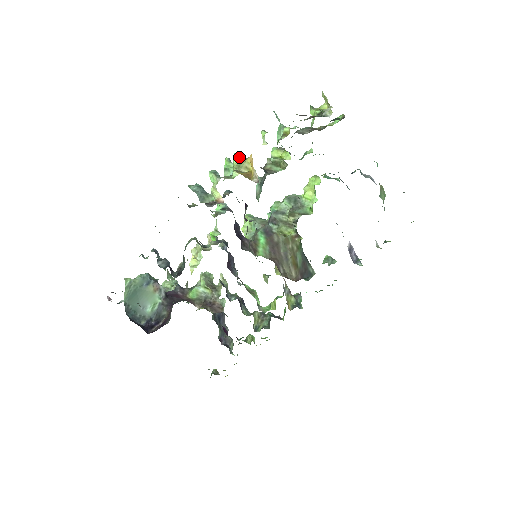
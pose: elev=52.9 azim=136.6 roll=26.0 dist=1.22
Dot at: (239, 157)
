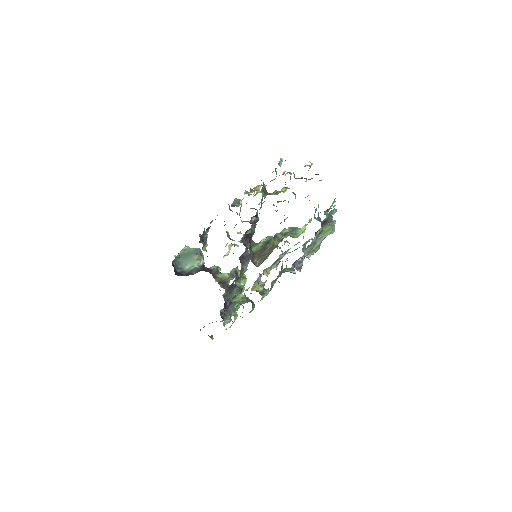
Dot at: (261, 185)
